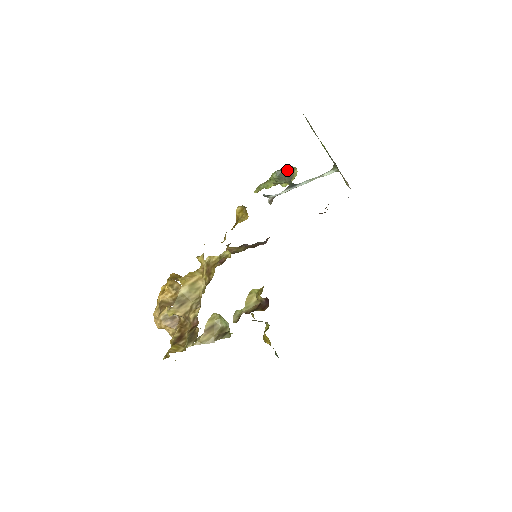
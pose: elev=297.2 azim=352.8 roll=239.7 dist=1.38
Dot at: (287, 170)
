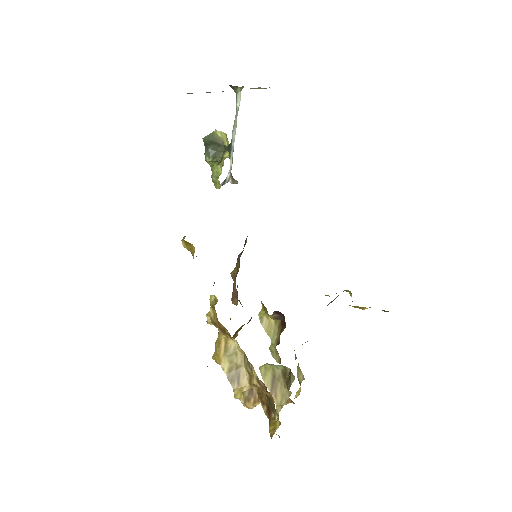
Dot at: (210, 143)
